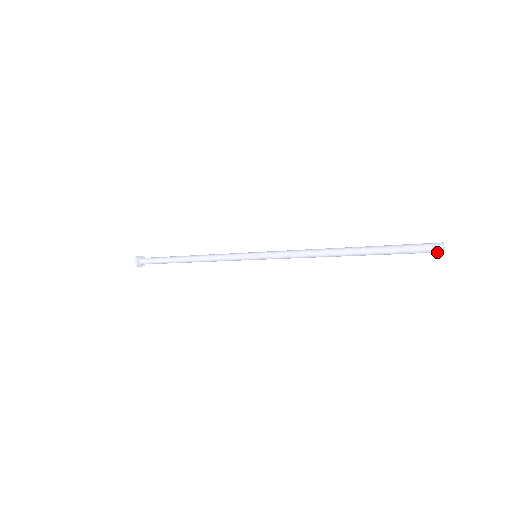
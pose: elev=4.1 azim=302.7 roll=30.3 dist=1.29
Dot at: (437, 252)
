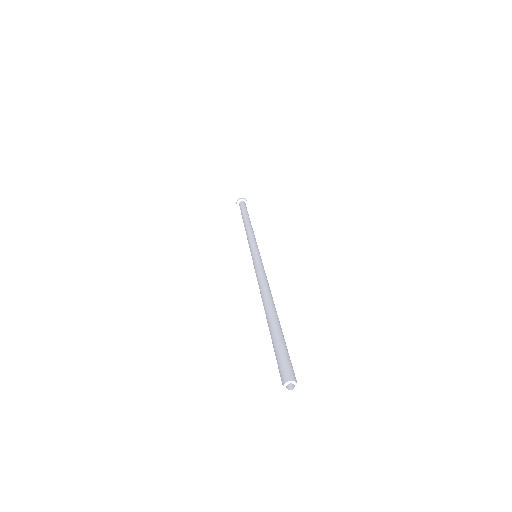
Dot at: (292, 385)
